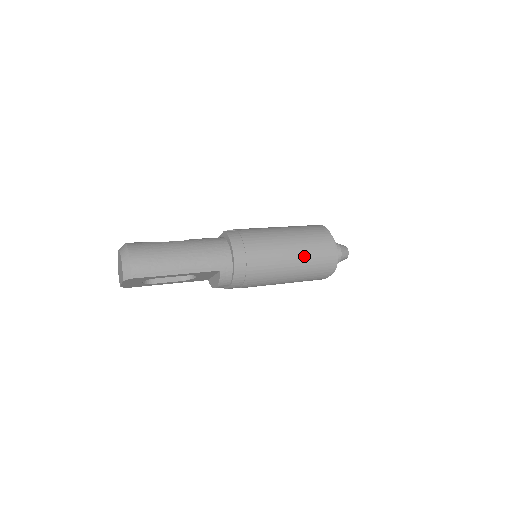
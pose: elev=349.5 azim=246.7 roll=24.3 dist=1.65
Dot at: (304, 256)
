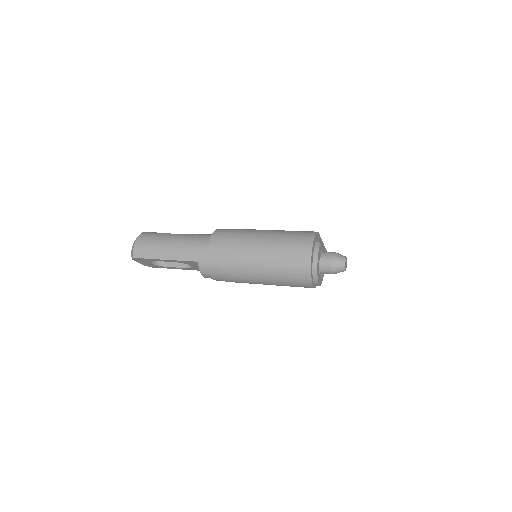
Dot at: (275, 259)
